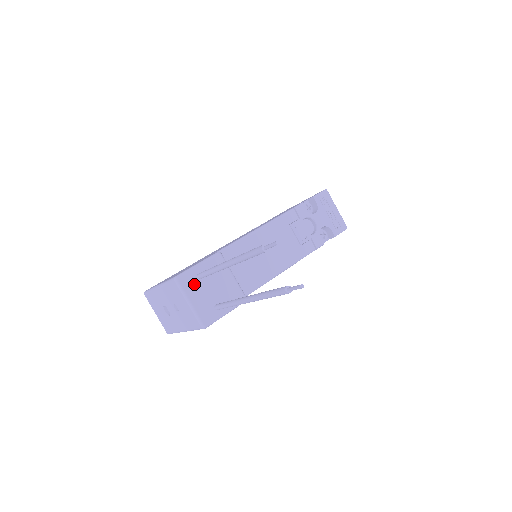
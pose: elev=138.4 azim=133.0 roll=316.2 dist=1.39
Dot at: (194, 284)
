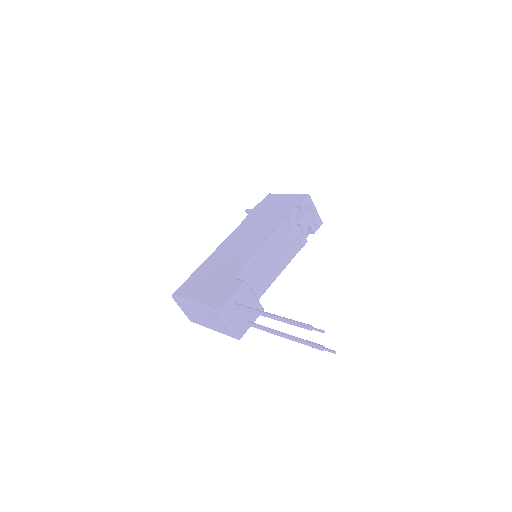
Dot at: (232, 312)
